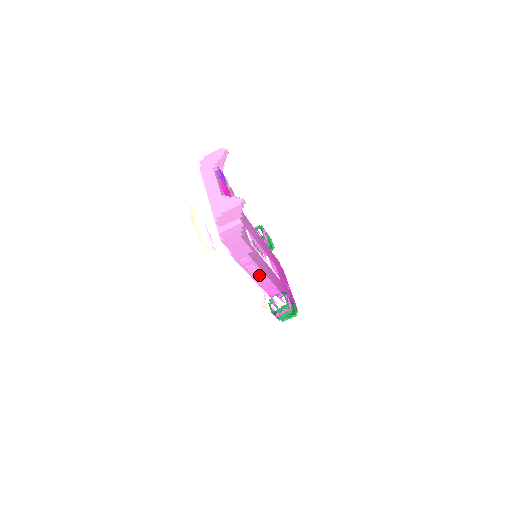
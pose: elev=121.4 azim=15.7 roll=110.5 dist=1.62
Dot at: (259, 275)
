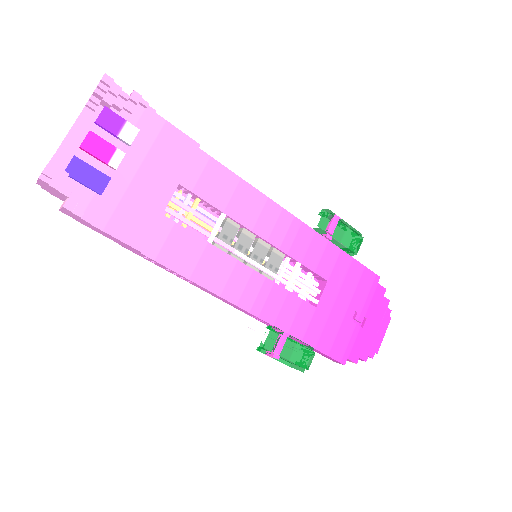
Dot at: (203, 288)
